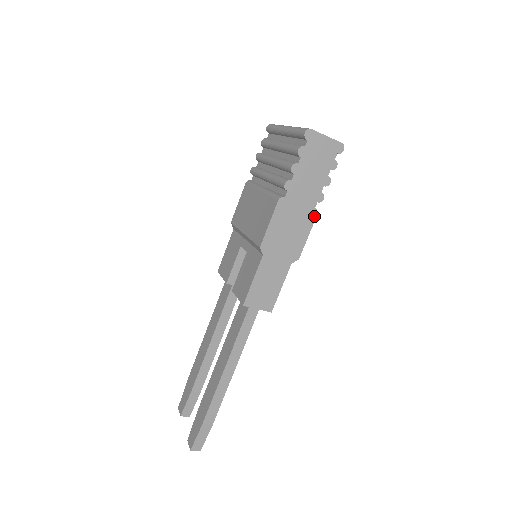
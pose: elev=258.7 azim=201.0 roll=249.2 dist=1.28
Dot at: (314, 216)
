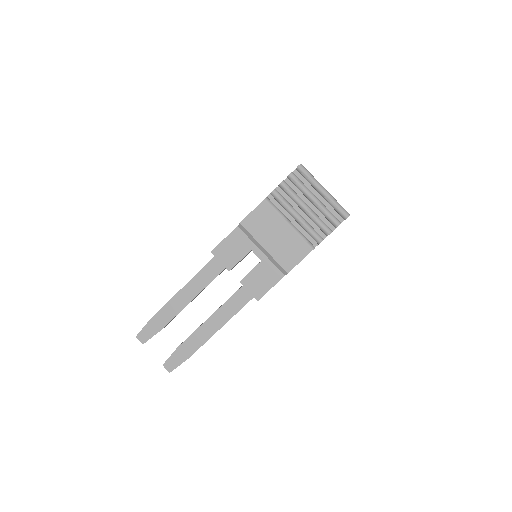
Dot at: occluded
